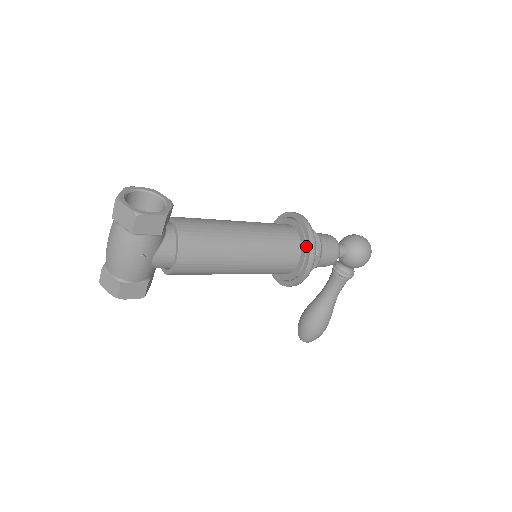
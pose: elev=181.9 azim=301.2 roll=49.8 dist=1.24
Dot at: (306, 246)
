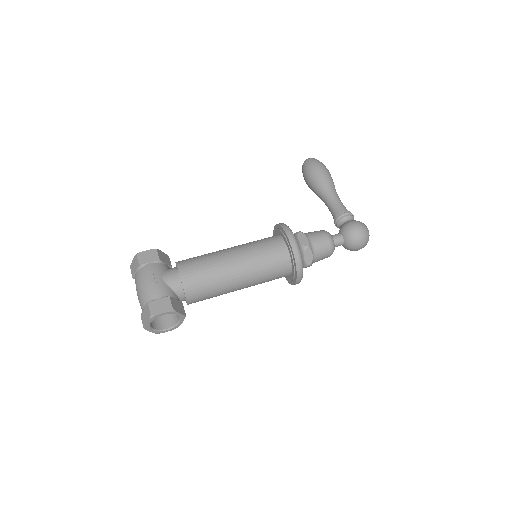
Dot at: (290, 280)
